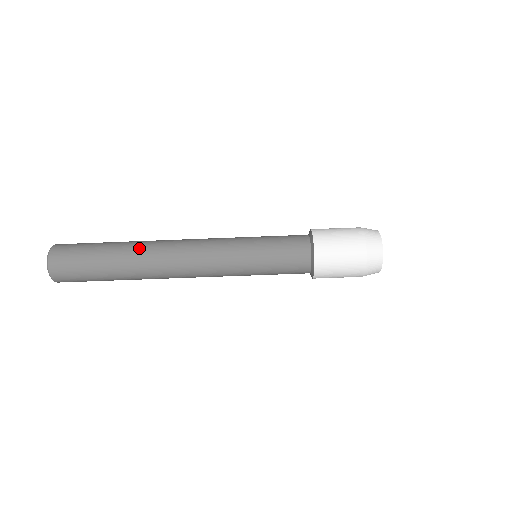
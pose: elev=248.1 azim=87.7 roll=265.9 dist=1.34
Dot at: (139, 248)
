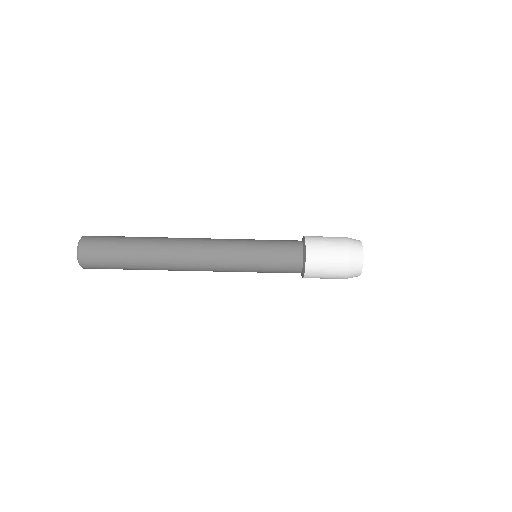
Dot at: (157, 245)
